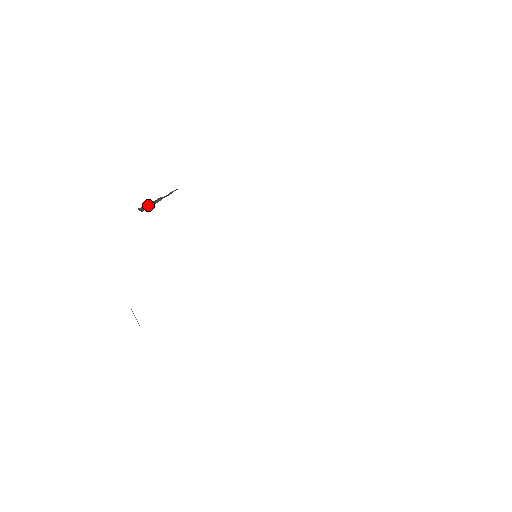
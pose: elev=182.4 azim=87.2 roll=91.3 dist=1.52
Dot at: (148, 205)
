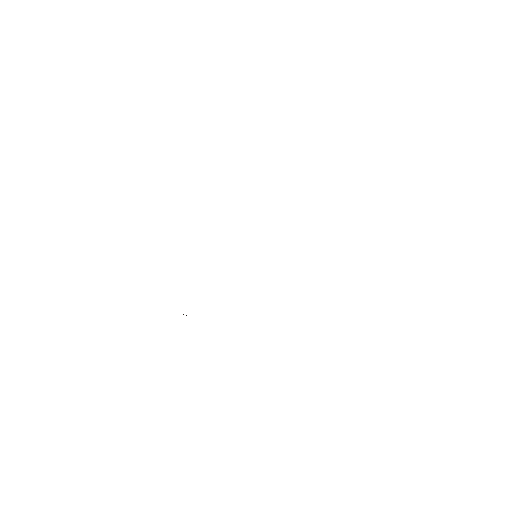
Dot at: occluded
